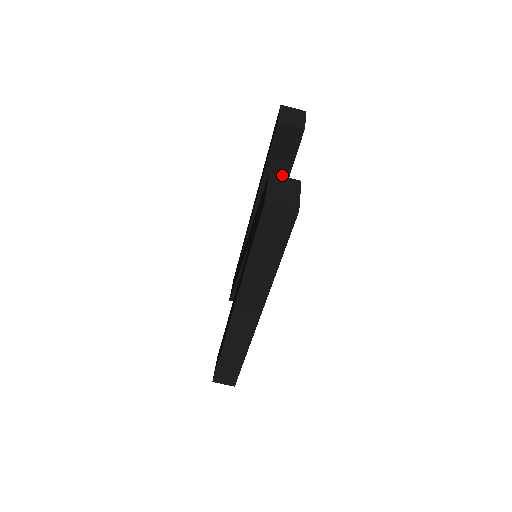
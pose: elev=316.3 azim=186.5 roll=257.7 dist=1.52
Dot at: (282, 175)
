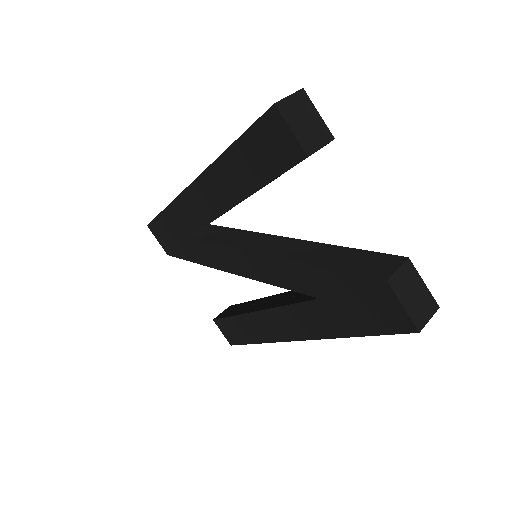
Dot at: occluded
